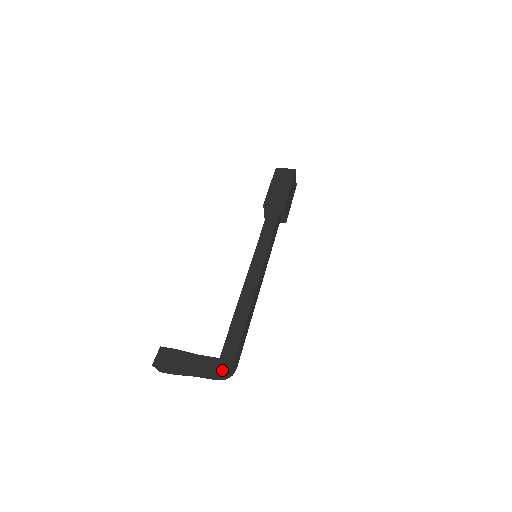
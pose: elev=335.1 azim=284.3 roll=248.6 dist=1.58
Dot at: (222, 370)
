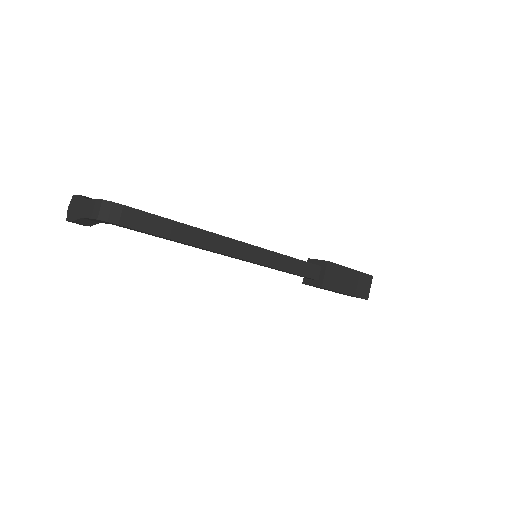
Dot at: (104, 200)
